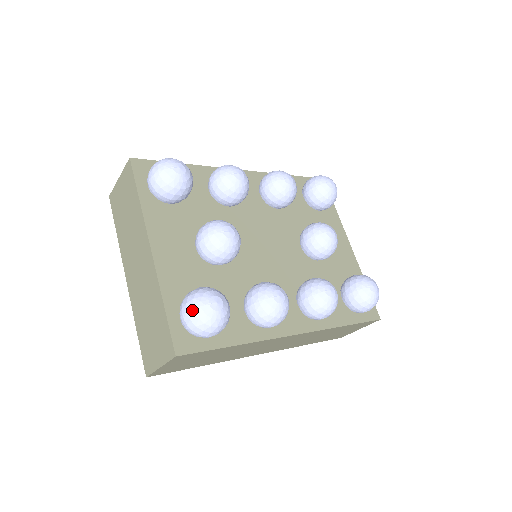
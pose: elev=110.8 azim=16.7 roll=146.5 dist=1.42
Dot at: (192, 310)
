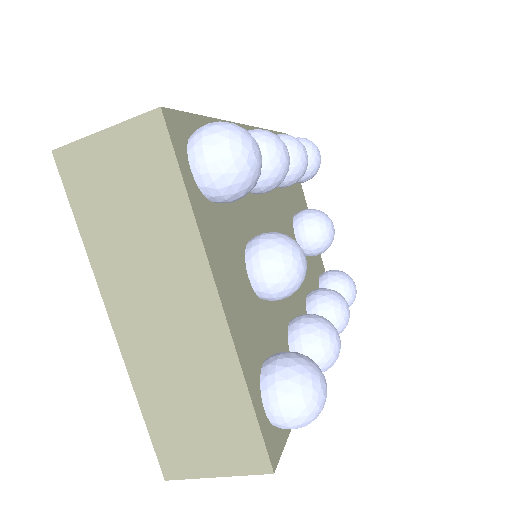
Dot at: (302, 405)
